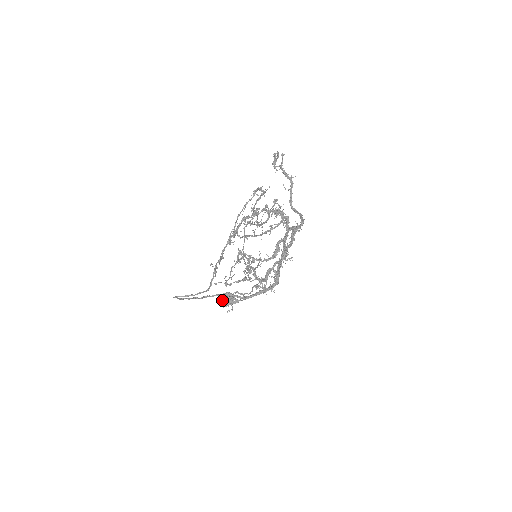
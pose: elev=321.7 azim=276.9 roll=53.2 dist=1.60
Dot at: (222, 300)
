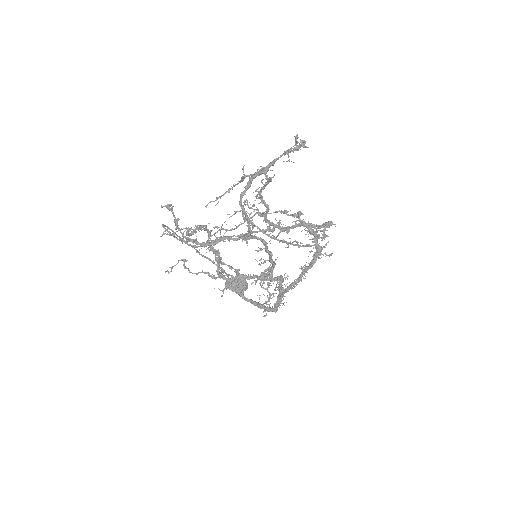
Dot at: occluded
